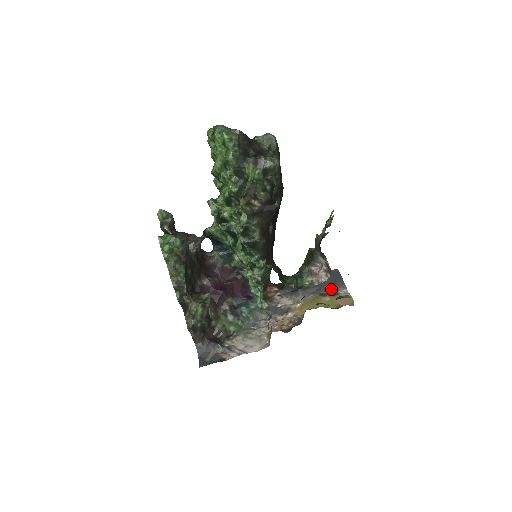
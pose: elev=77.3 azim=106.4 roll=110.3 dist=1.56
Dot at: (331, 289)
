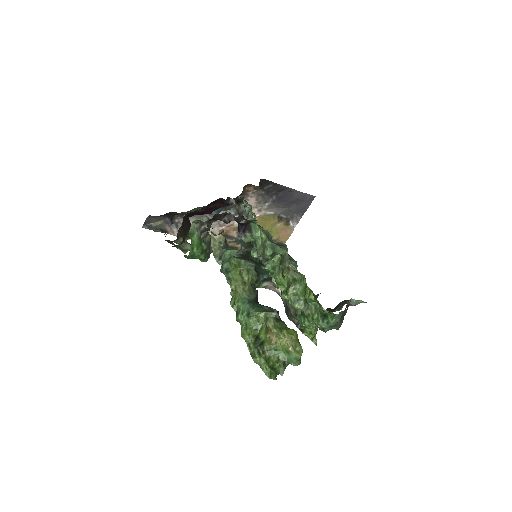
Dot at: (290, 216)
